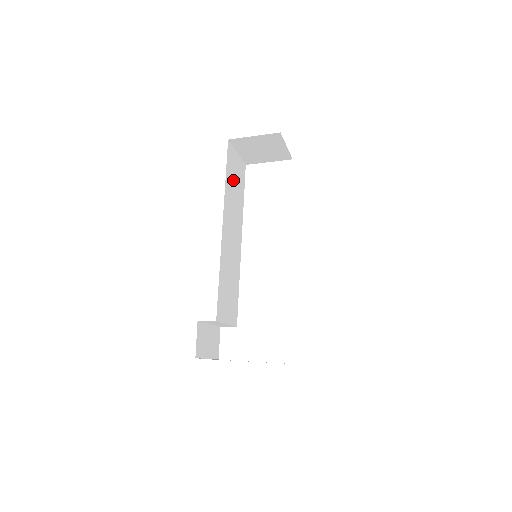
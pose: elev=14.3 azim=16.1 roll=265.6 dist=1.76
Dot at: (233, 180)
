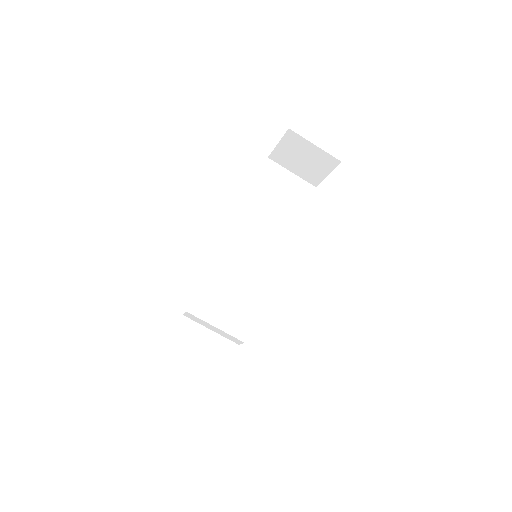
Dot at: (273, 194)
